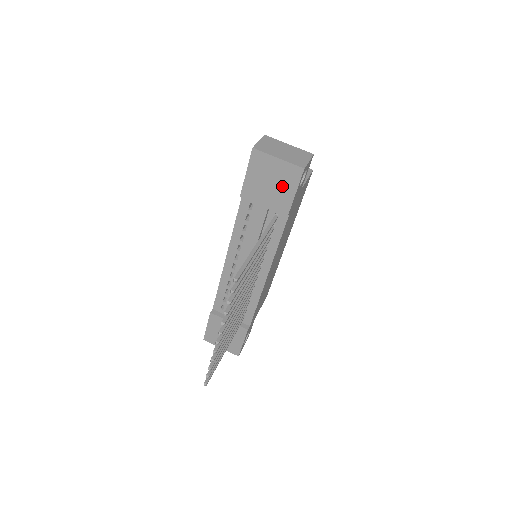
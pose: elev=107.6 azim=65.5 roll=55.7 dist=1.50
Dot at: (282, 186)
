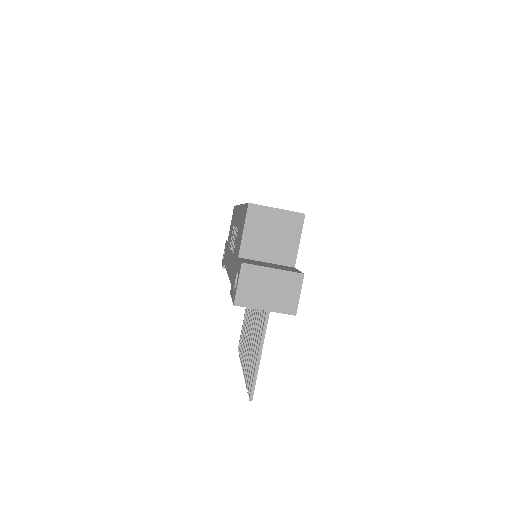
Dot at: occluded
